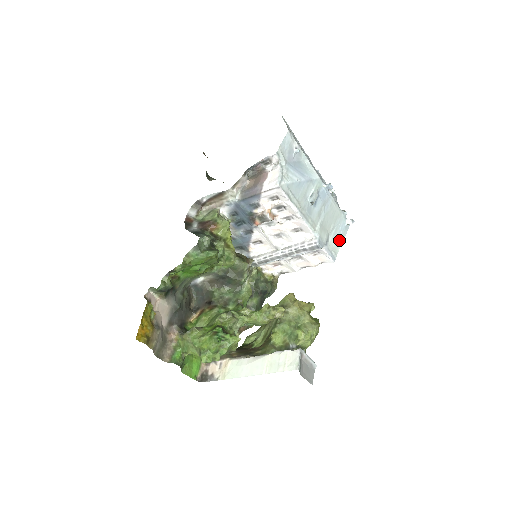
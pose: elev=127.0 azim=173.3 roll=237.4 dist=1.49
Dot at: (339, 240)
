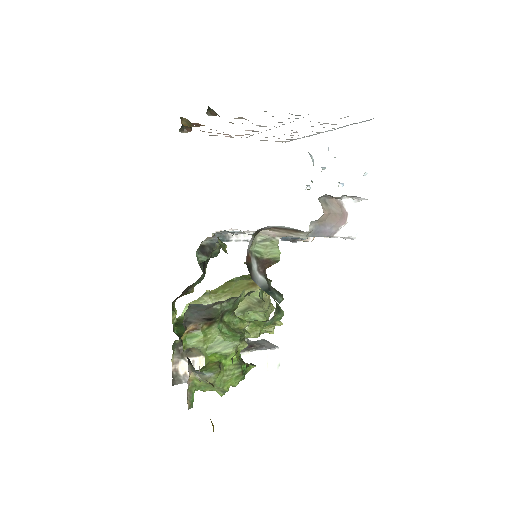
Dot at: occluded
